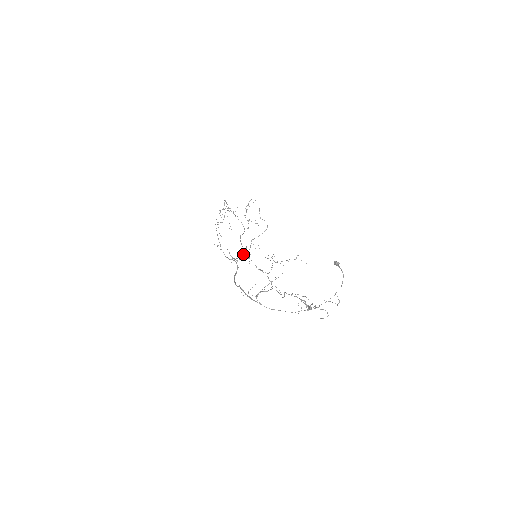
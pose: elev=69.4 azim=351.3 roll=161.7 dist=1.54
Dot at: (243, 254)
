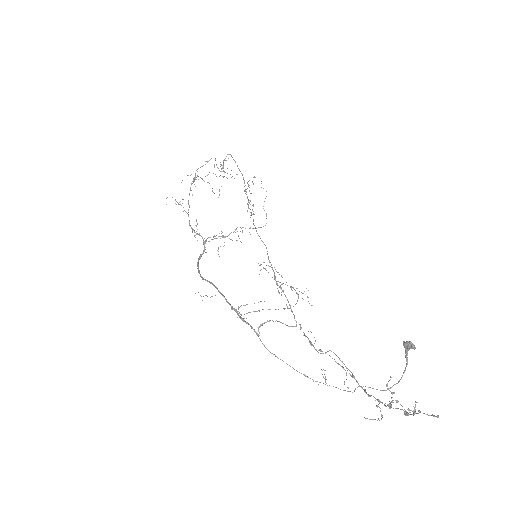
Dot at: occluded
